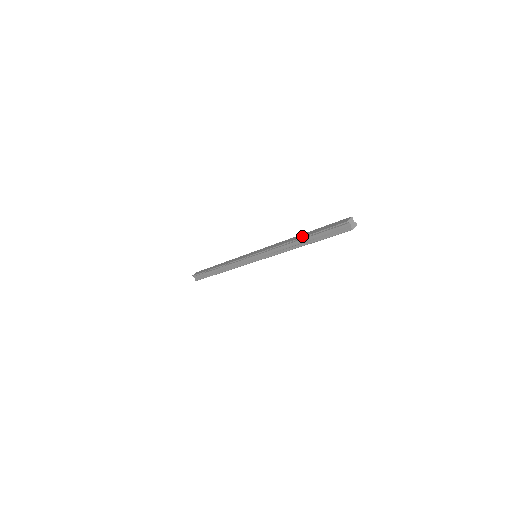
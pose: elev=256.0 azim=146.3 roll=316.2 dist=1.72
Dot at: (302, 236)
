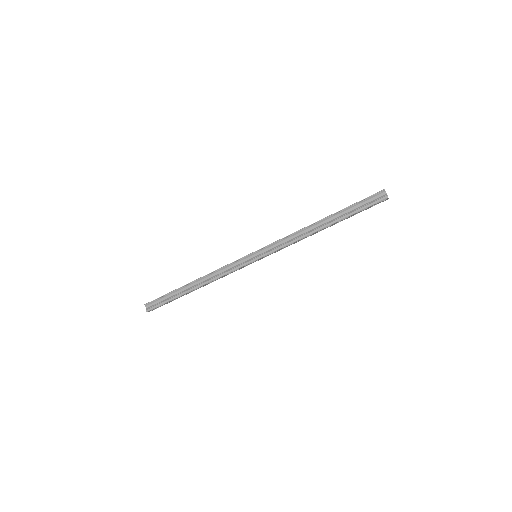
Dot at: (327, 216)
